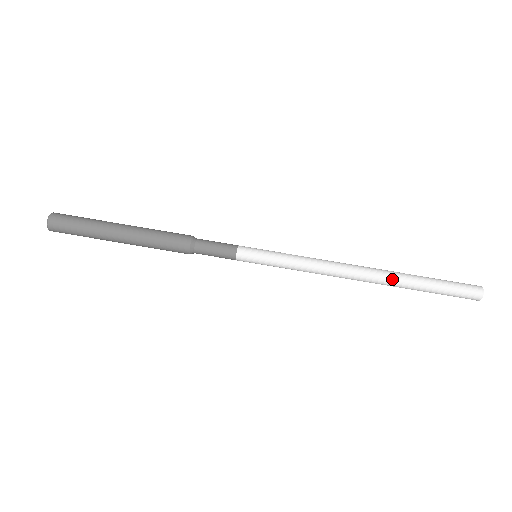
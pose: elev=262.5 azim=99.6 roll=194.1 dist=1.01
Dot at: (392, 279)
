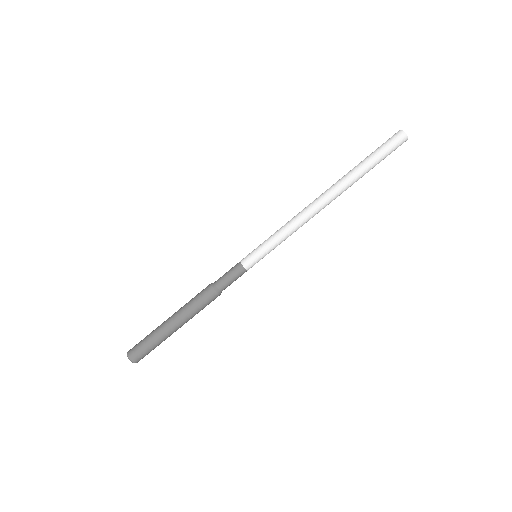
Dot at: (346, 188)
